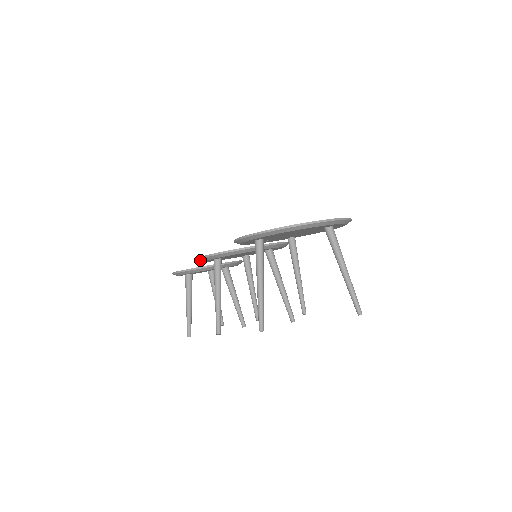
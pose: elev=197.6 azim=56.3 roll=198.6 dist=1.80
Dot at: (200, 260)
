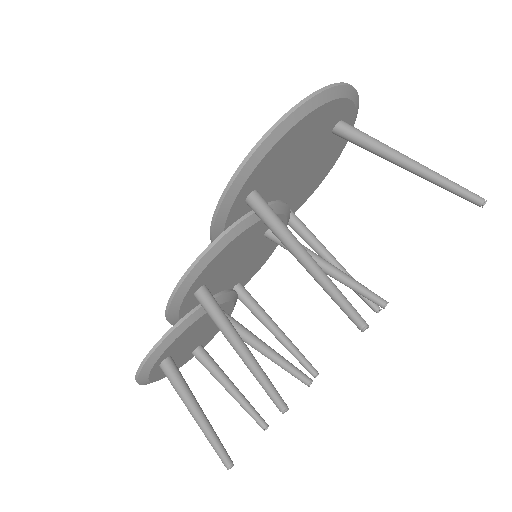
Dot at: (172, 310)
